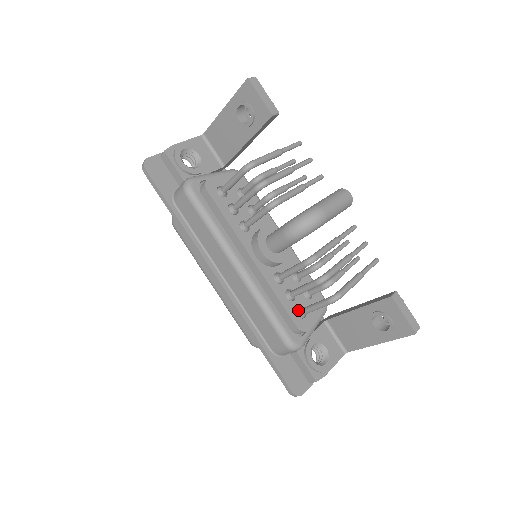
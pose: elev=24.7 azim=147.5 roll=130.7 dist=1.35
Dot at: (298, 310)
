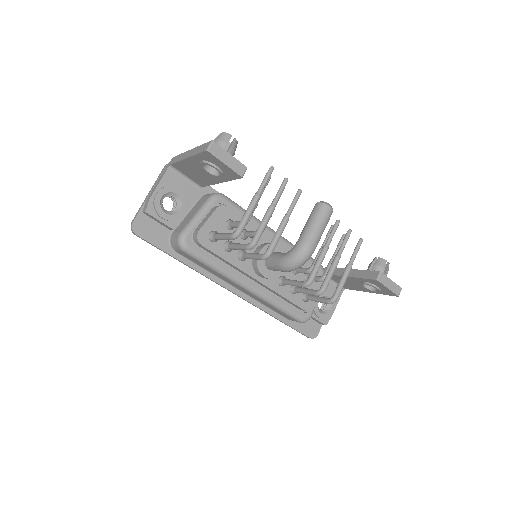
Dot at: (303, 298)
